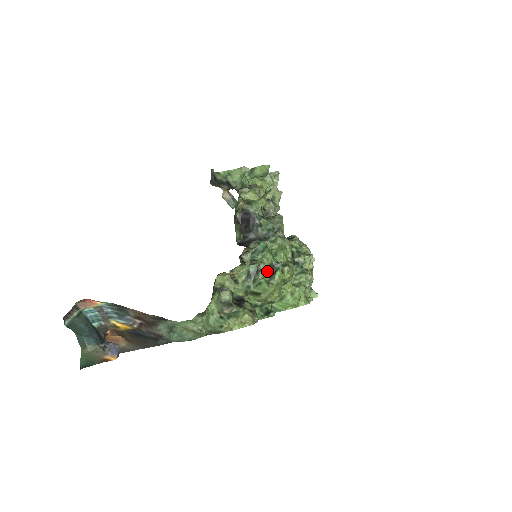
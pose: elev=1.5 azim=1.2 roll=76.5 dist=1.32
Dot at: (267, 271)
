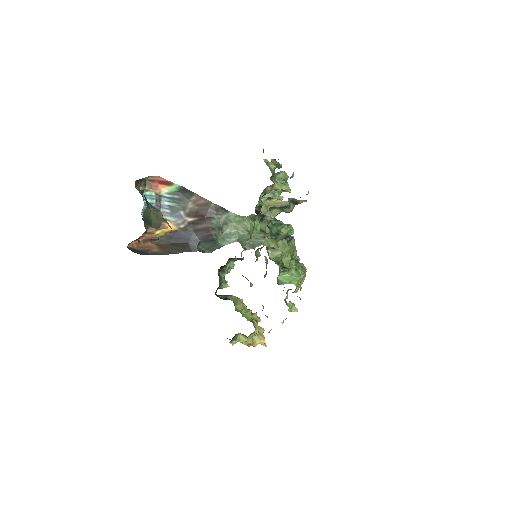
Dot at: (284, 238)
